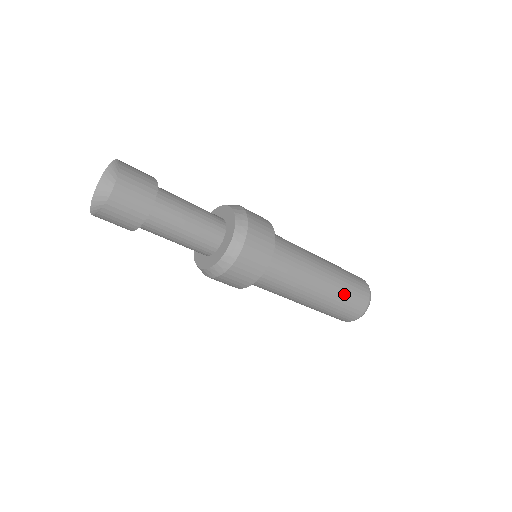
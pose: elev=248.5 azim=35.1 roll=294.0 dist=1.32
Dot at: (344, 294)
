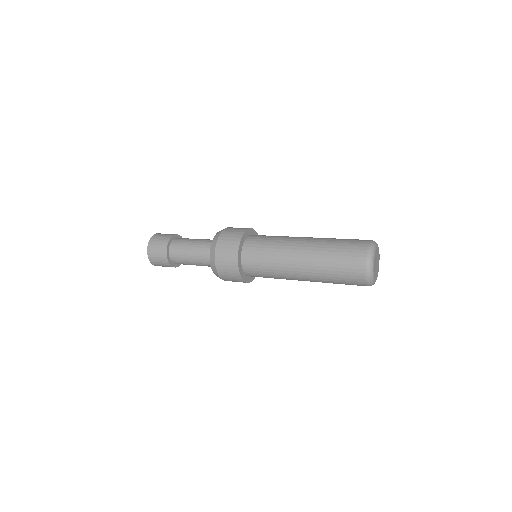
Dot at: (330, 255)
